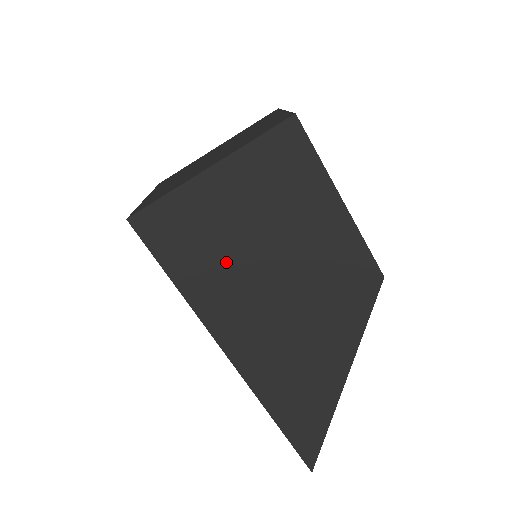
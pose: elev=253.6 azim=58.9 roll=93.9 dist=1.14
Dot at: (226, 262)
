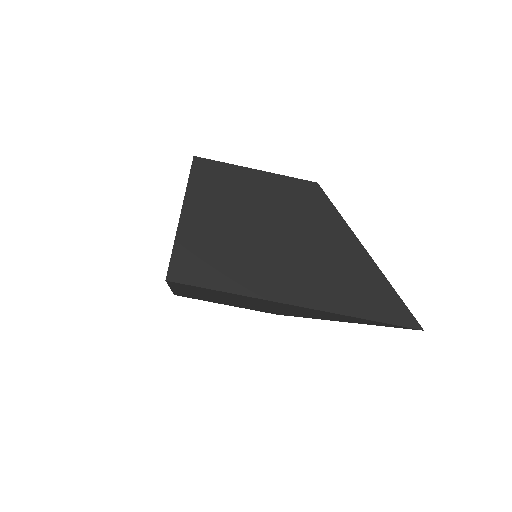
Dot at: (236, 253)
